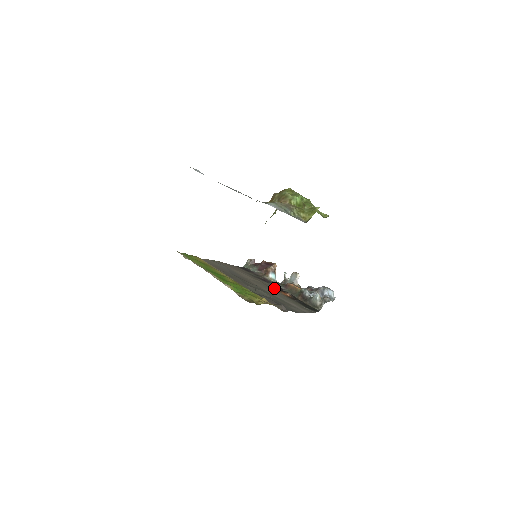
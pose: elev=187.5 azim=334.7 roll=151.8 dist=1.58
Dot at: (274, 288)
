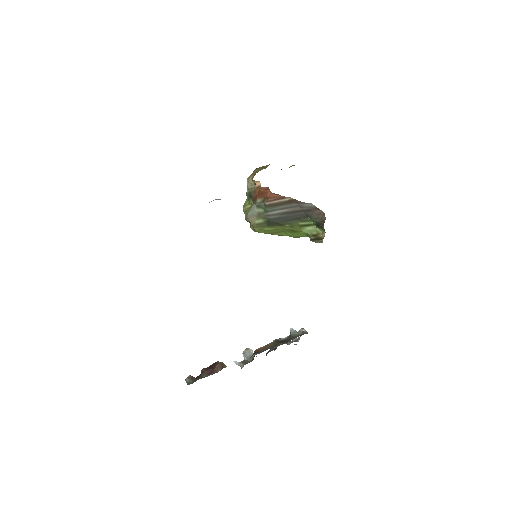
Dot at: occluded
